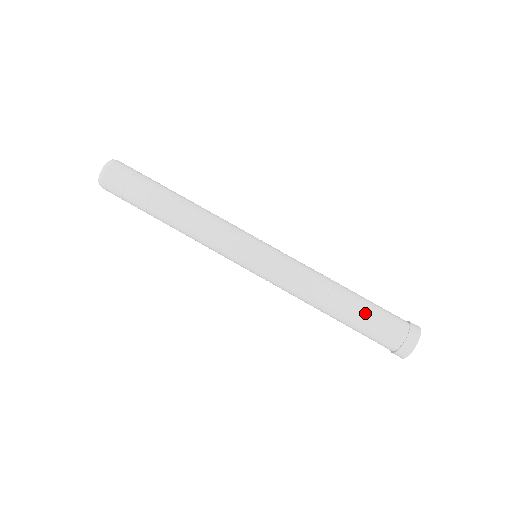
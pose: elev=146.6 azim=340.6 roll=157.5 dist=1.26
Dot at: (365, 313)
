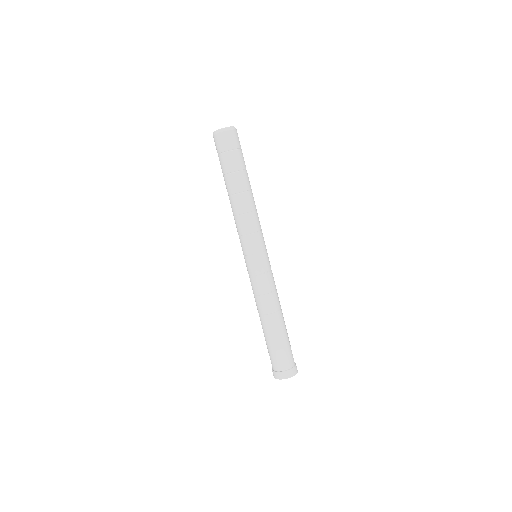
Dot at: (273, 341)
